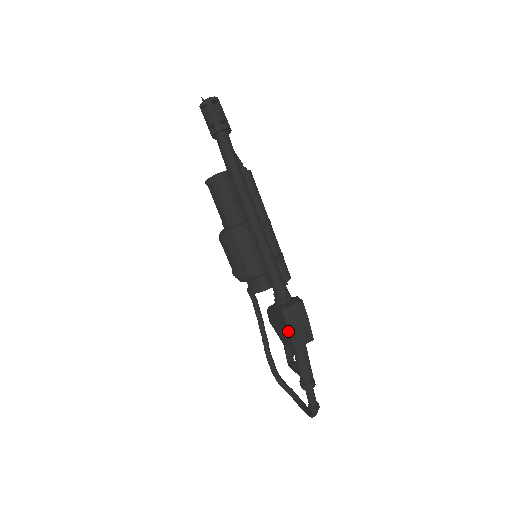
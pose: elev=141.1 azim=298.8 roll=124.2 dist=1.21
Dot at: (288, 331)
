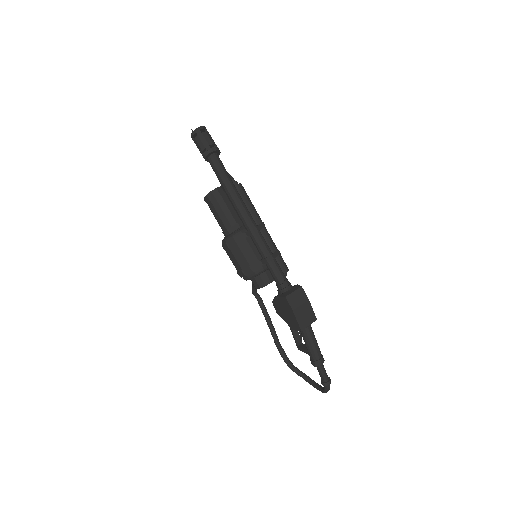
Dot at: (294, 314)
